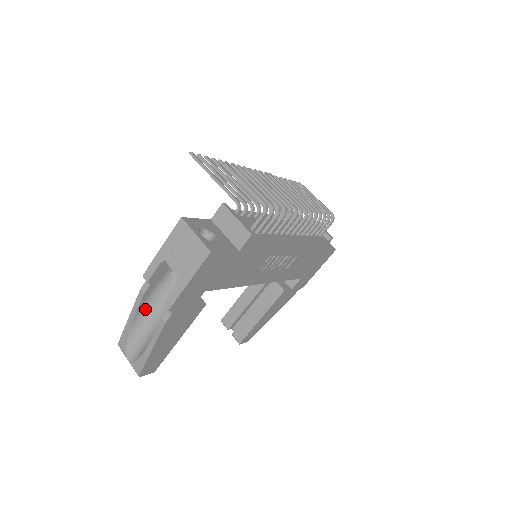
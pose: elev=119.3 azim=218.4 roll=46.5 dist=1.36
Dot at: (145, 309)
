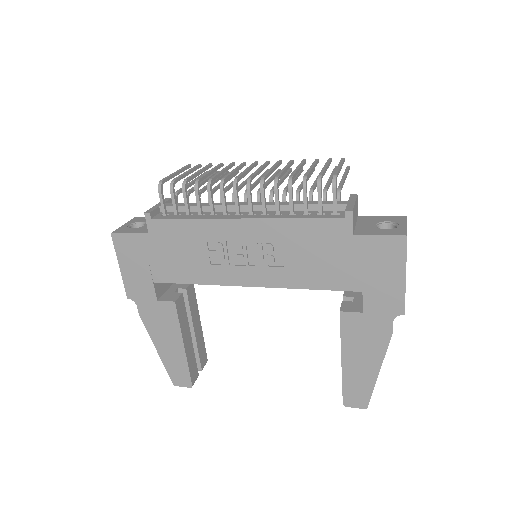
Dot at: occluded
